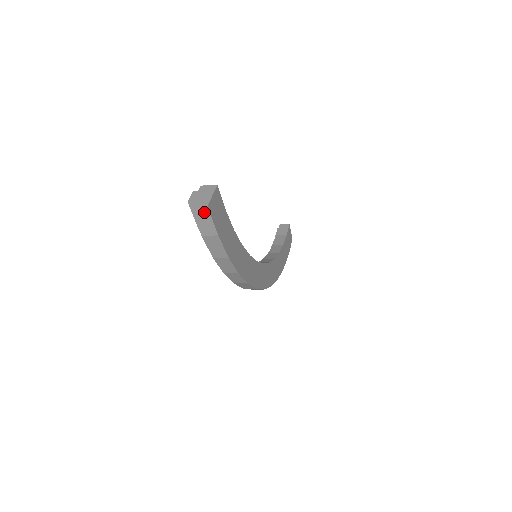
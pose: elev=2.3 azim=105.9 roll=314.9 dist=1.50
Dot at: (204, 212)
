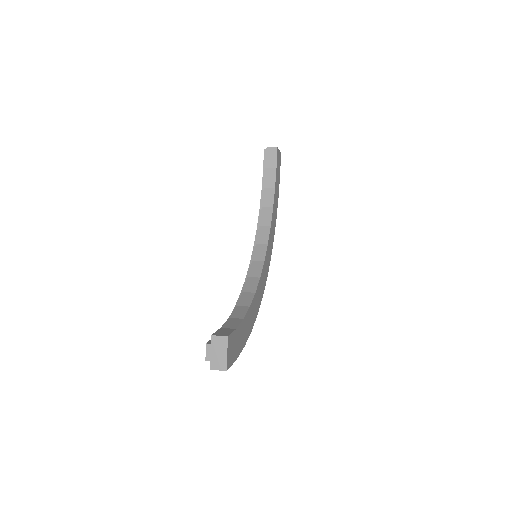
Dot at: (223, 368)
